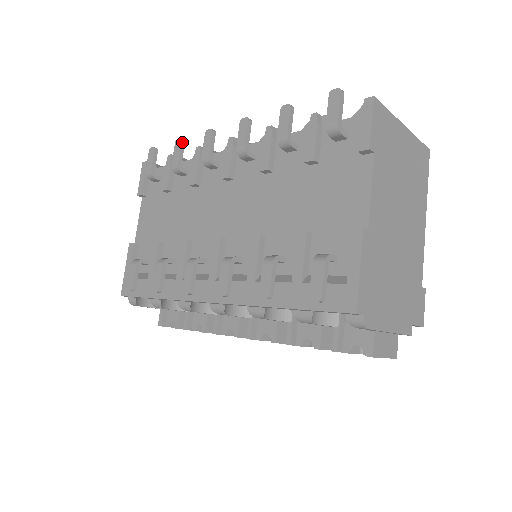
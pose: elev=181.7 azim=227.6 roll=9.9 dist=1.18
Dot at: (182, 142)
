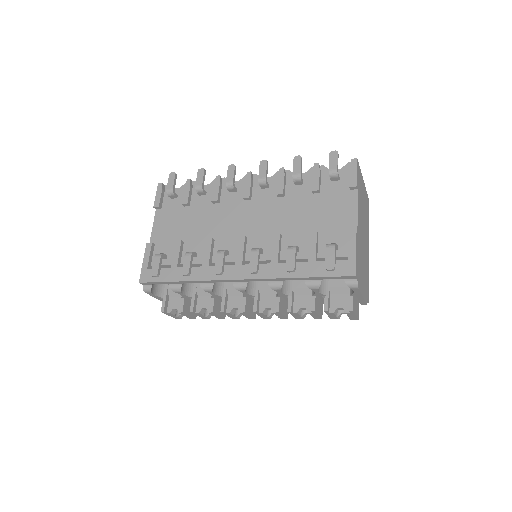
Dot at: (205, 171)
